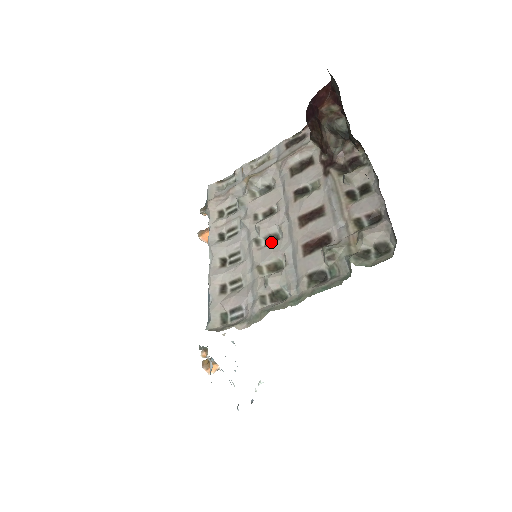
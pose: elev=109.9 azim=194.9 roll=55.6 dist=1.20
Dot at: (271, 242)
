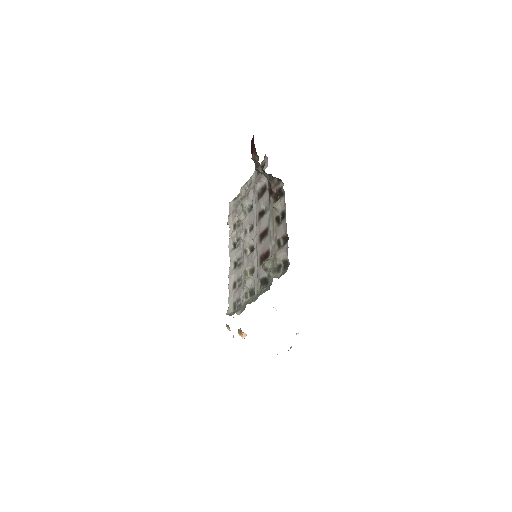
Dot at: (252, 251)
